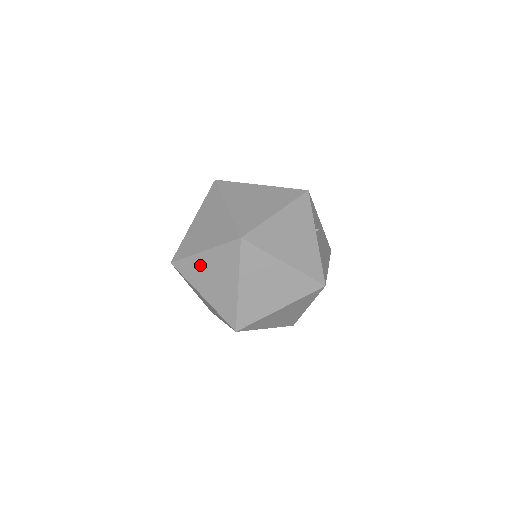
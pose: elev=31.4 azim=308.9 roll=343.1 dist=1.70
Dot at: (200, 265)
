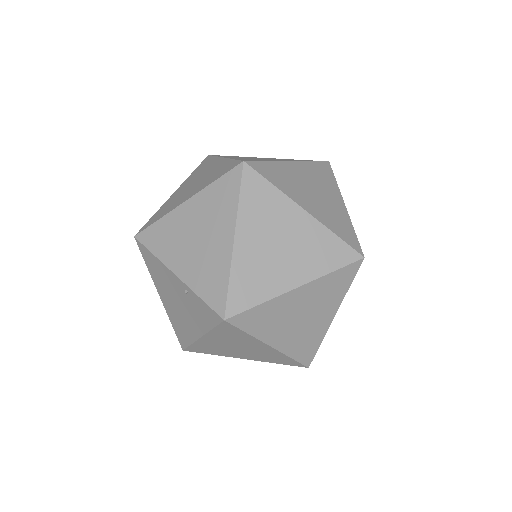
Dot at: occluded
